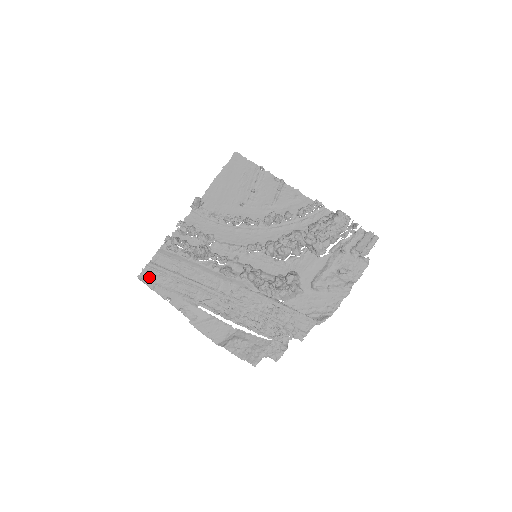
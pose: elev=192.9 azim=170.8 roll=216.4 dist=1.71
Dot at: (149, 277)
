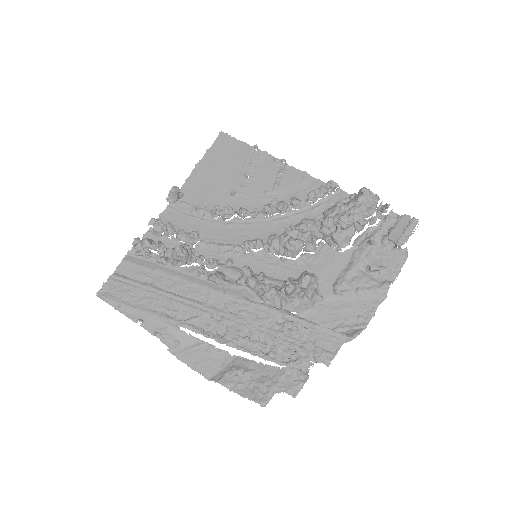
Dot at: (112, 293)
